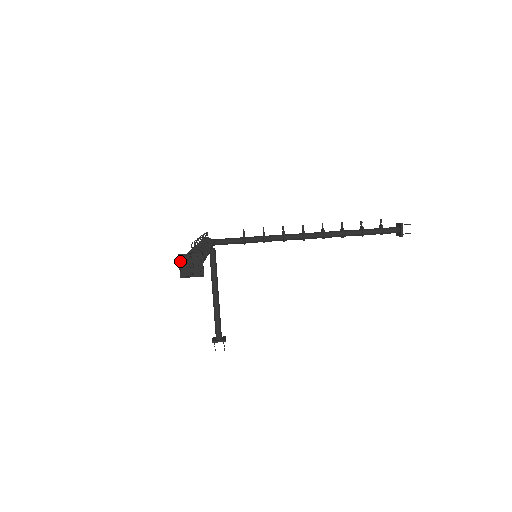
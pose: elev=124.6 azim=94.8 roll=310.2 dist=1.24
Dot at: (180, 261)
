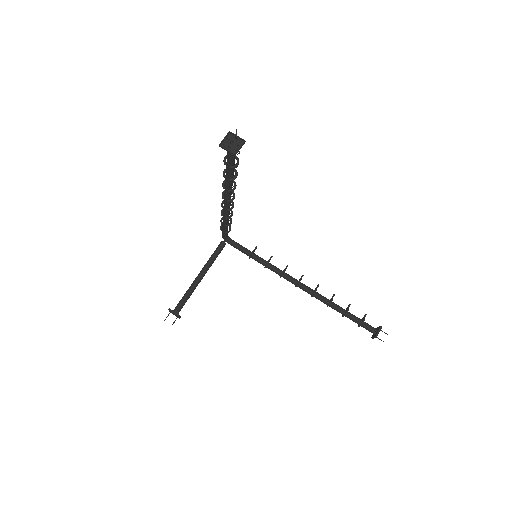
Dot at: (227, 137)
